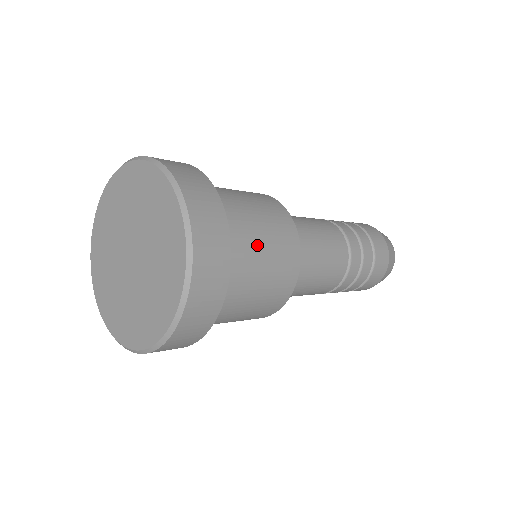
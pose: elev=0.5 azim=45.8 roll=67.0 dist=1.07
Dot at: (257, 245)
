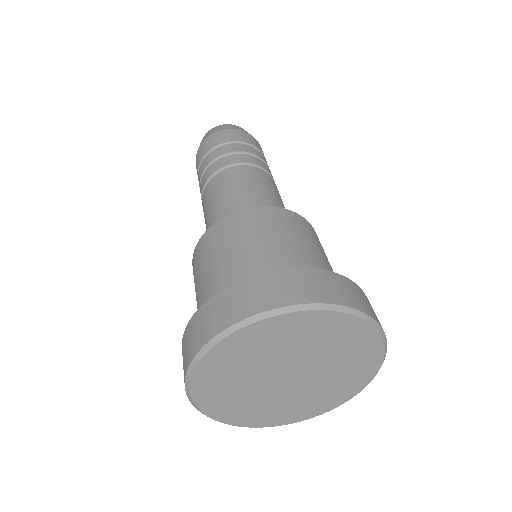
Dot at: (324, 259)
